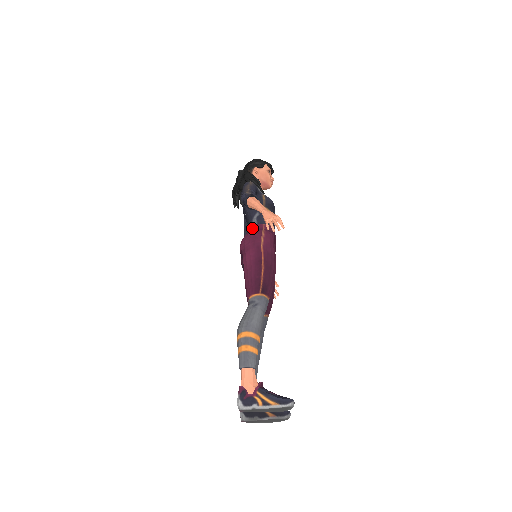
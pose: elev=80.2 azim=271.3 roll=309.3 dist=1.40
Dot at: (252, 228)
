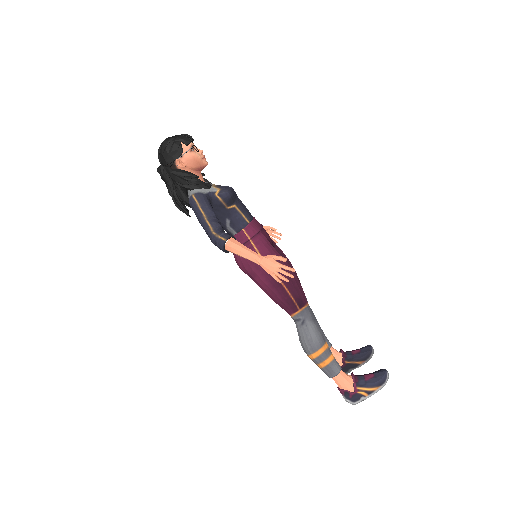
Dot at: occluded
